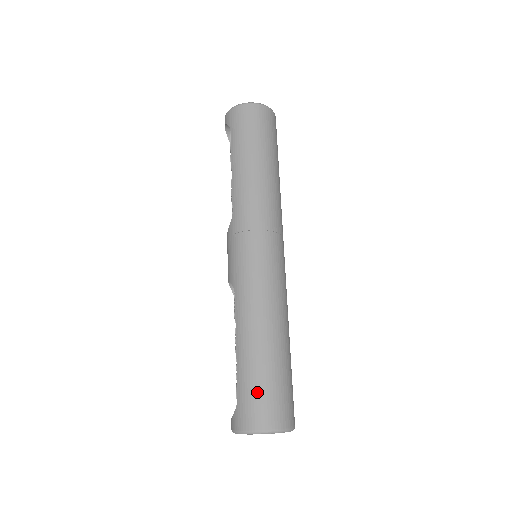
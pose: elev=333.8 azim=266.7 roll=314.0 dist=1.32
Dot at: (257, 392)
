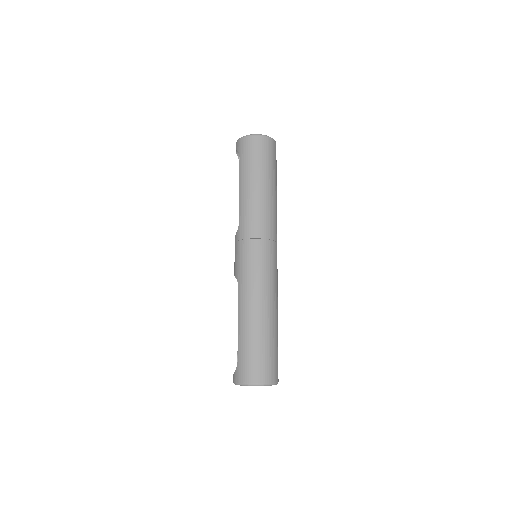
Dot at: (251, 357)
